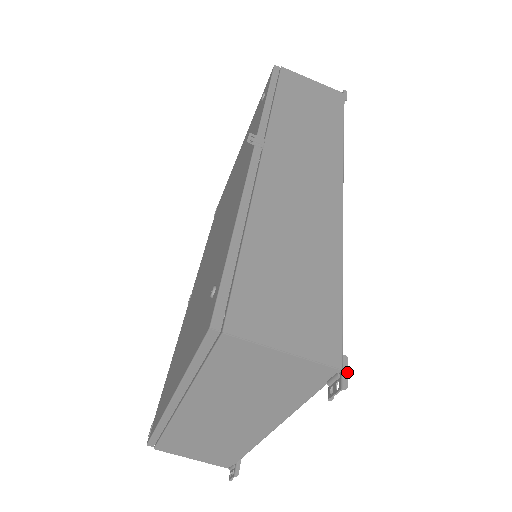
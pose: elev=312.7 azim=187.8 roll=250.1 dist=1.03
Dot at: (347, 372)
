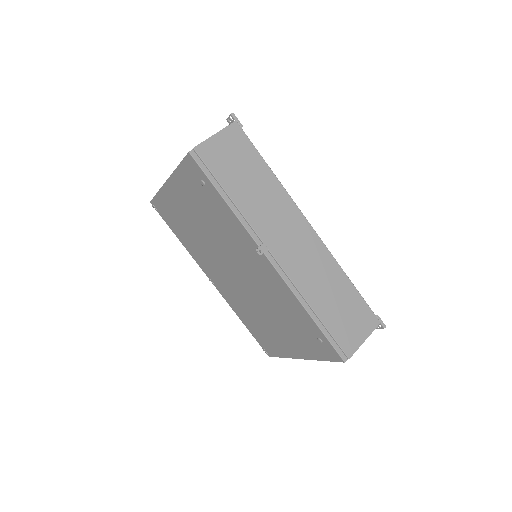
Dot at: (382, 321)
